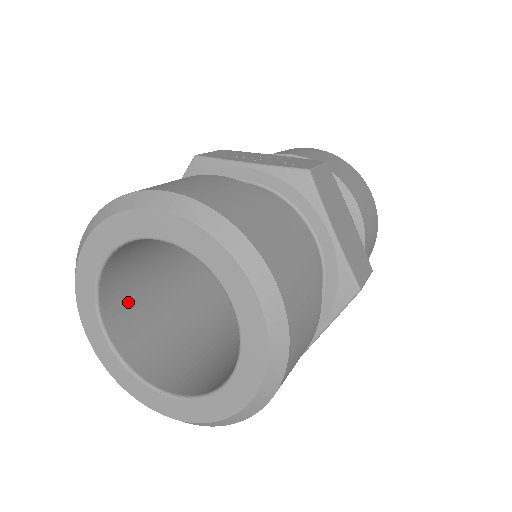
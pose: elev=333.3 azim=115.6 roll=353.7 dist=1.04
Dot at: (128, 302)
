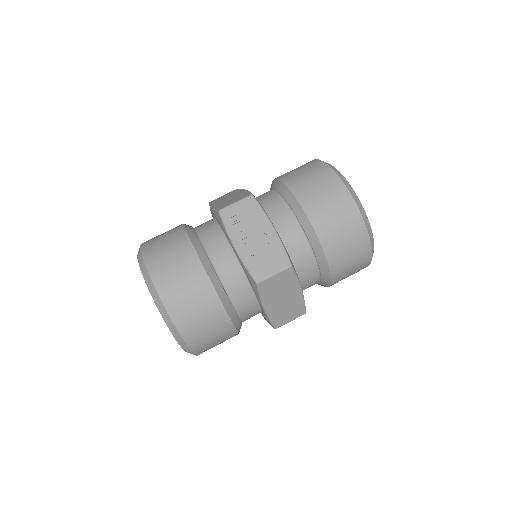
Dot at: occluded
